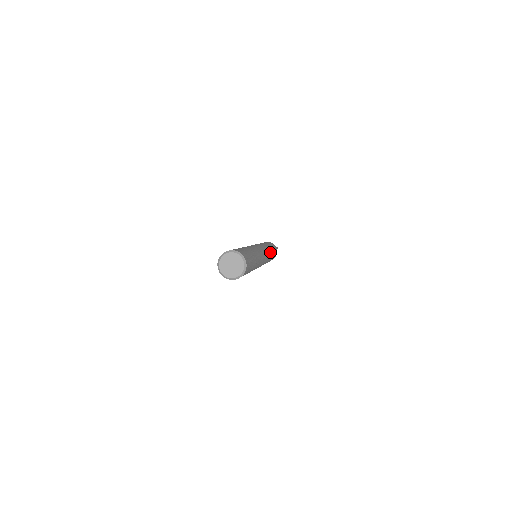
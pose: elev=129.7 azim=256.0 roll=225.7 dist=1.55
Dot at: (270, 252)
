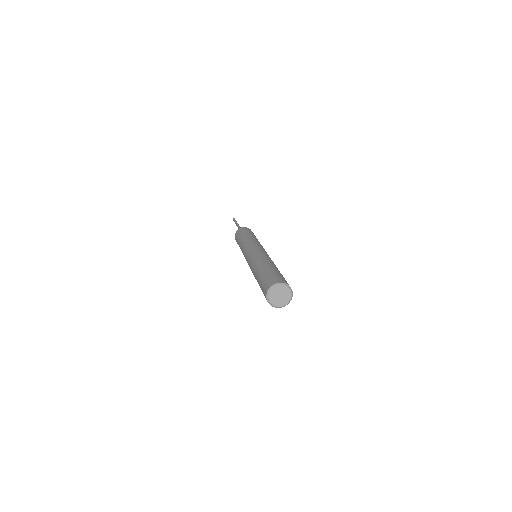
Dot at: occluded
